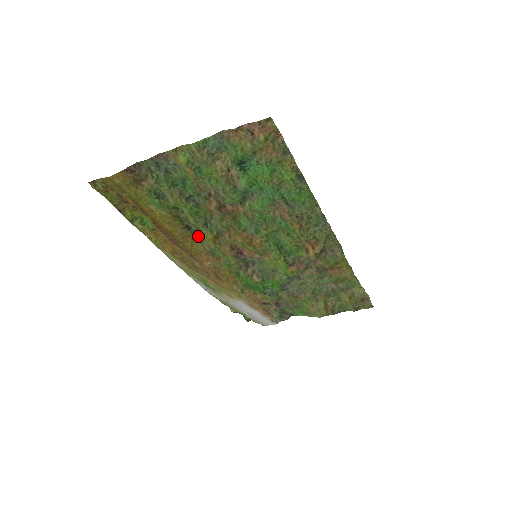
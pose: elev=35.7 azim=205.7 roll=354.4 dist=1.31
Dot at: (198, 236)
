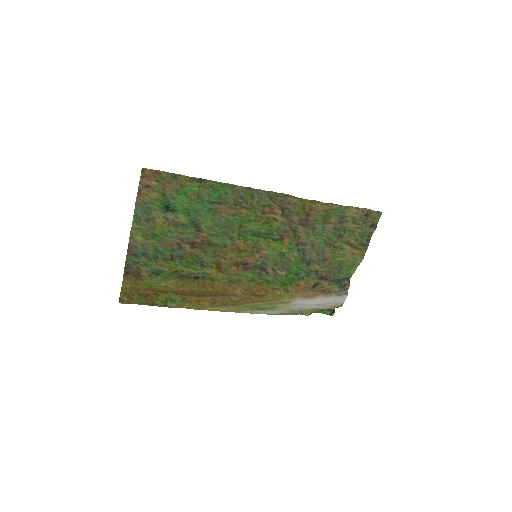
Dot at: (209, 278)
